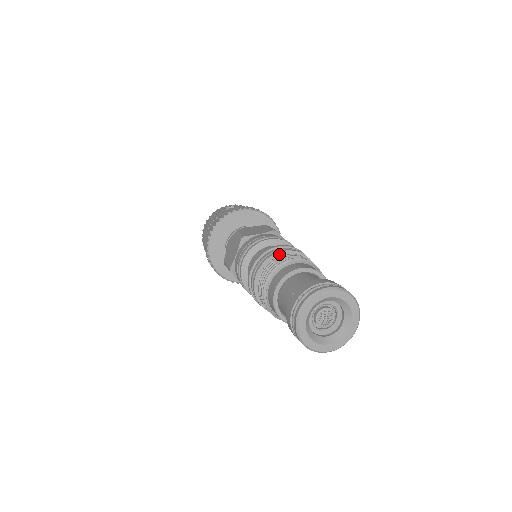
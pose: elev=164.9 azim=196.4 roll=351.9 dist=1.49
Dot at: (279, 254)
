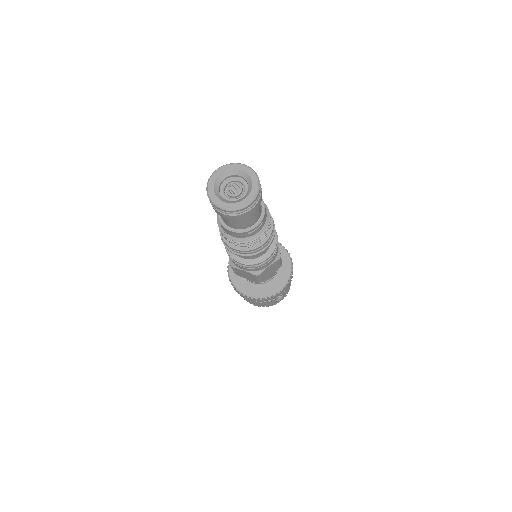
Dot at: occluded
